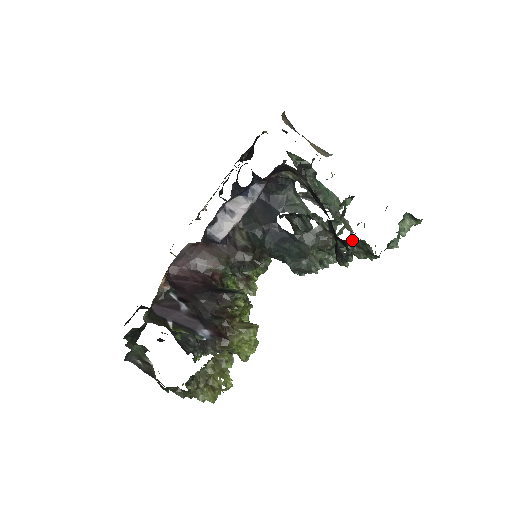
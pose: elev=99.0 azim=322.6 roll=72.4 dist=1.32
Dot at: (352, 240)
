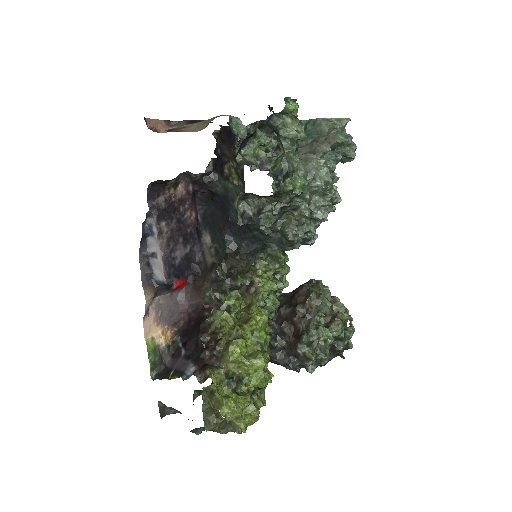
Dot at: (313, 172)
